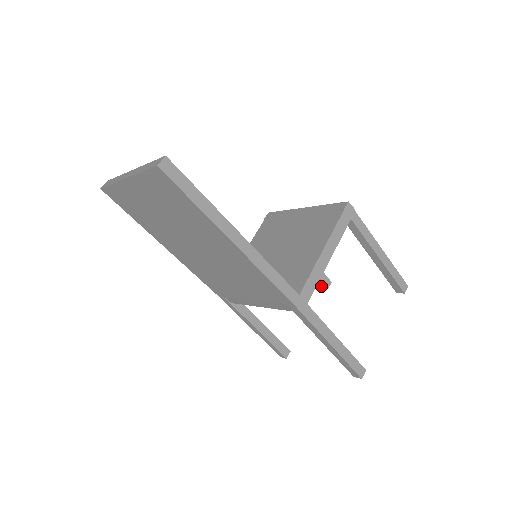
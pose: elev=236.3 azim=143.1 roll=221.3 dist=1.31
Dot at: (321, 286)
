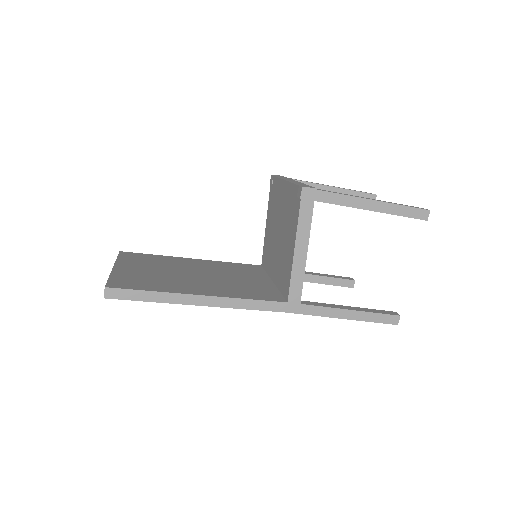
Dot at: occluded
